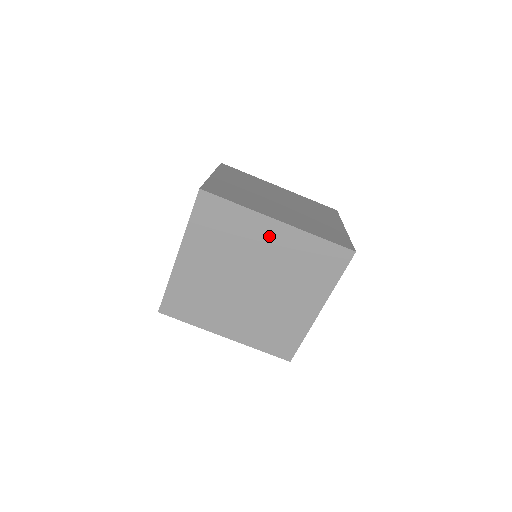
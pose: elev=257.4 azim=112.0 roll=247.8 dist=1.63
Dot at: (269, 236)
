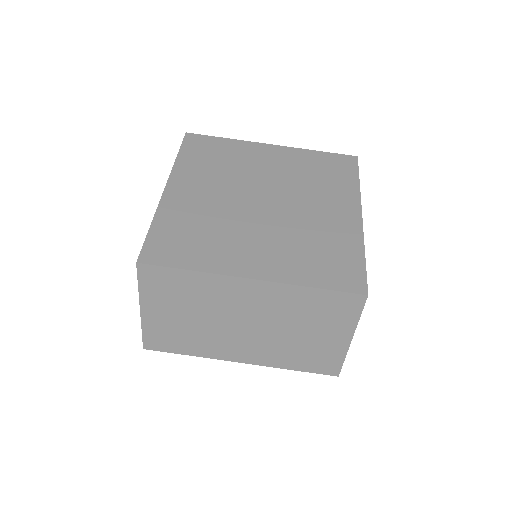
Dot at: (267, 156)
